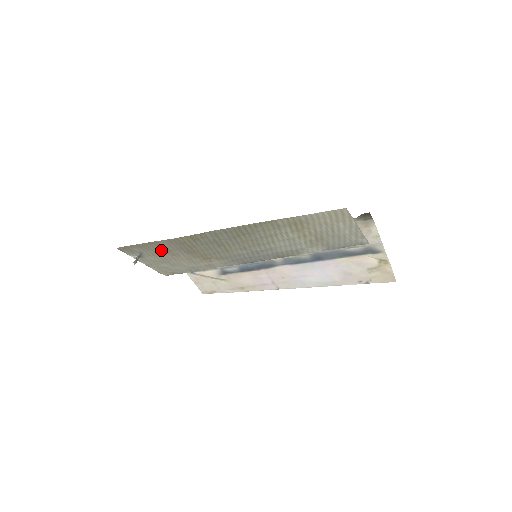
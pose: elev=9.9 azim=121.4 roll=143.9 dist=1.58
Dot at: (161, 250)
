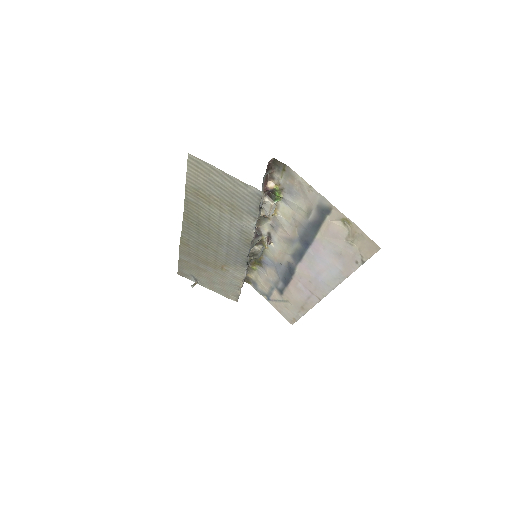
Dot at: (194, 267)
